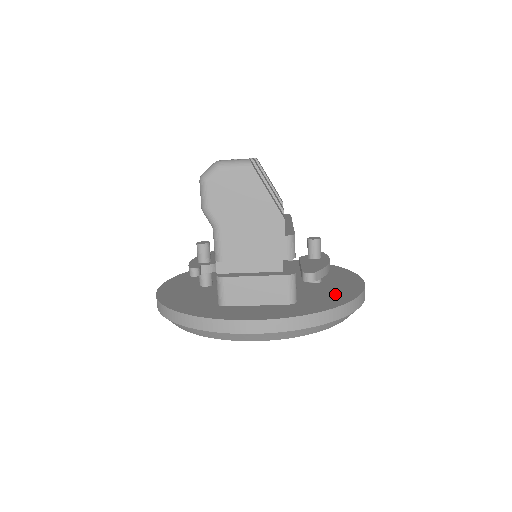
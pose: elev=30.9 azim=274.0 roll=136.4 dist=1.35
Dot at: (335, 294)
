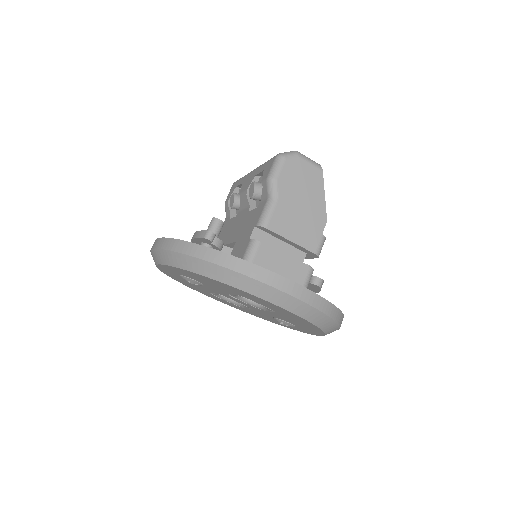
Dot at: occluded
